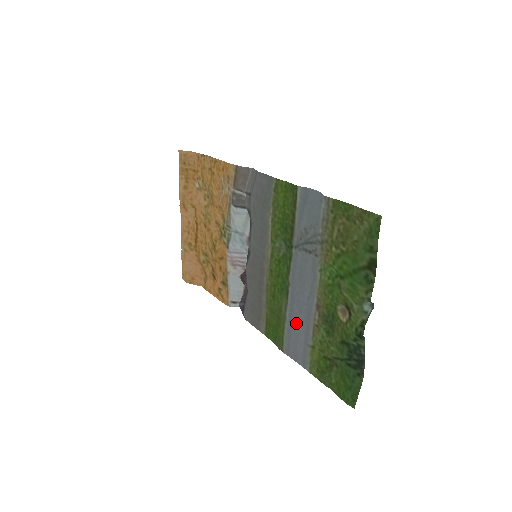
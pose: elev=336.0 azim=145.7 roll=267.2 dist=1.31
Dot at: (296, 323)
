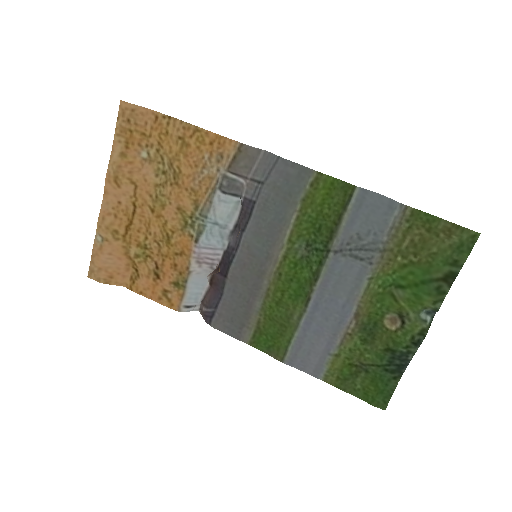
Dot at: (315, 332)
